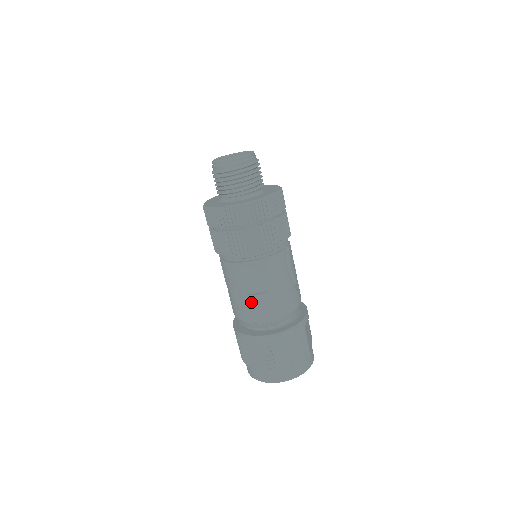
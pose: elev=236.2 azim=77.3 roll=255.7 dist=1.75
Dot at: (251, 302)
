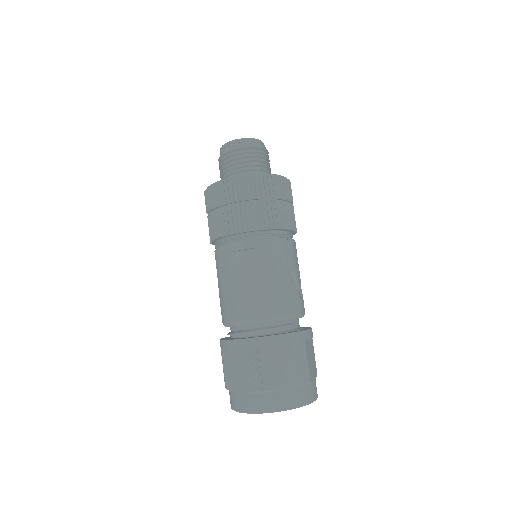
Dot at: (240, 294)
